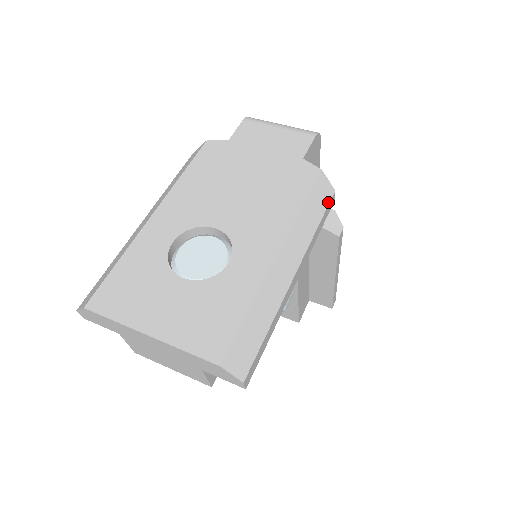
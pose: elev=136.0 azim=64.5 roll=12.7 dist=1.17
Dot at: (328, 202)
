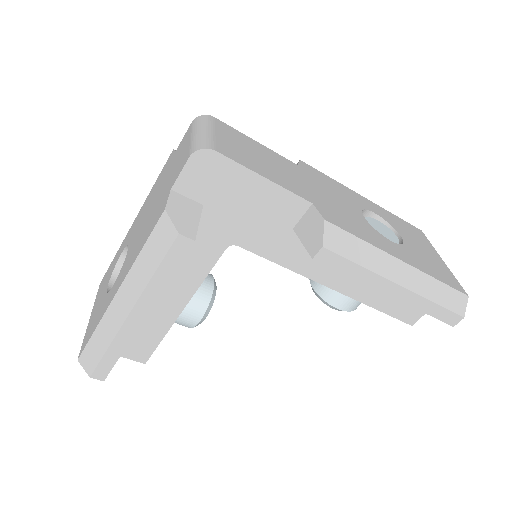
Dot at: (168, 247)
